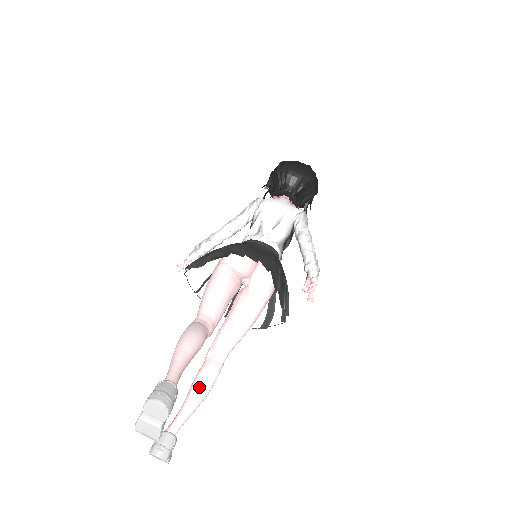
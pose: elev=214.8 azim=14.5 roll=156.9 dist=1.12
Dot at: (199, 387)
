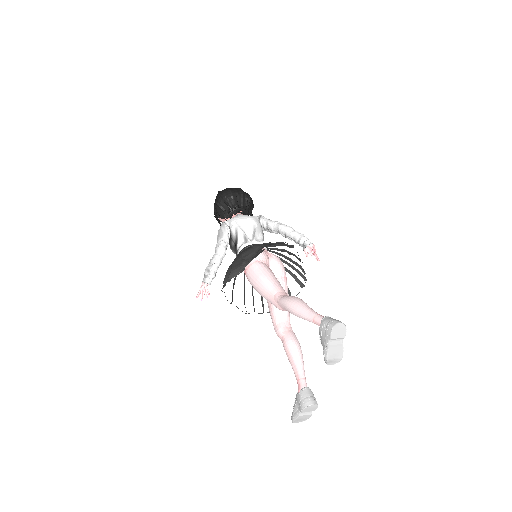
Dot at: (297, 350)
